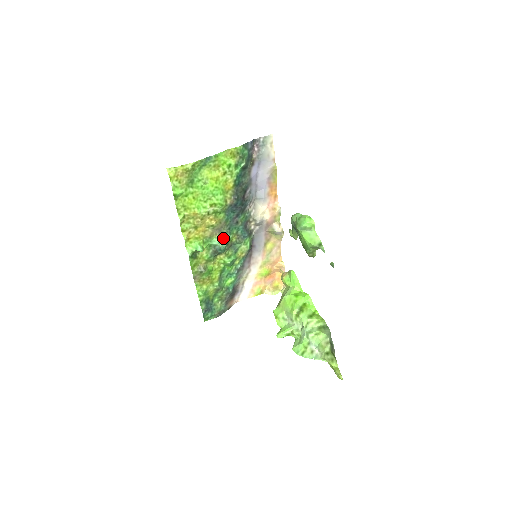
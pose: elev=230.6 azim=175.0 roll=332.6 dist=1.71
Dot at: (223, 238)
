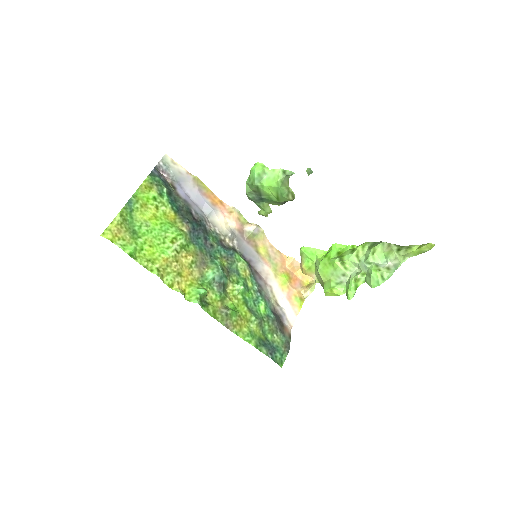
Dot at: (213, 266)
